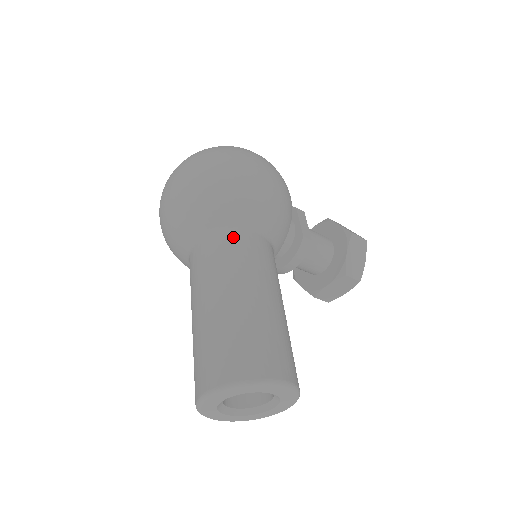
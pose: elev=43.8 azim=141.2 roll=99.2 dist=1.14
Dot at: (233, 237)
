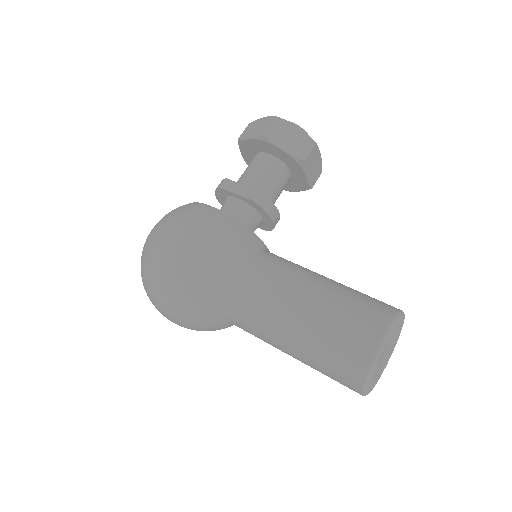
Dot at: (236, 300)
